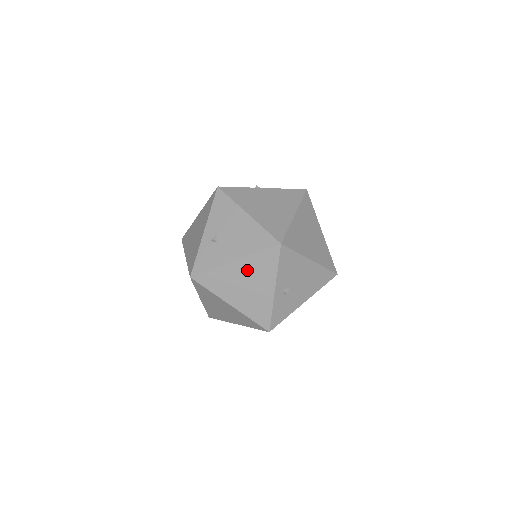
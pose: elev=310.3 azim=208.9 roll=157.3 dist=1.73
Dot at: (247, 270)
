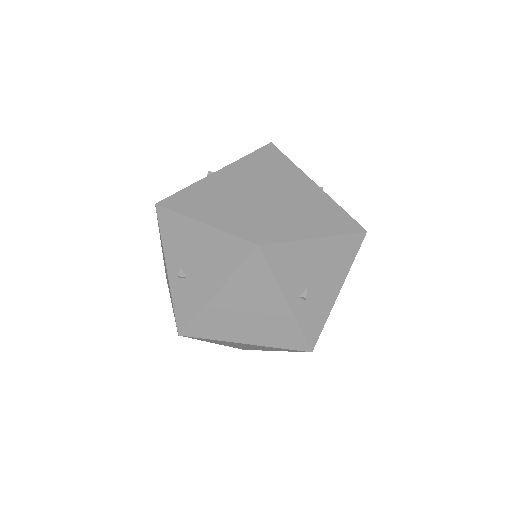
Dot at: (238, 297)
